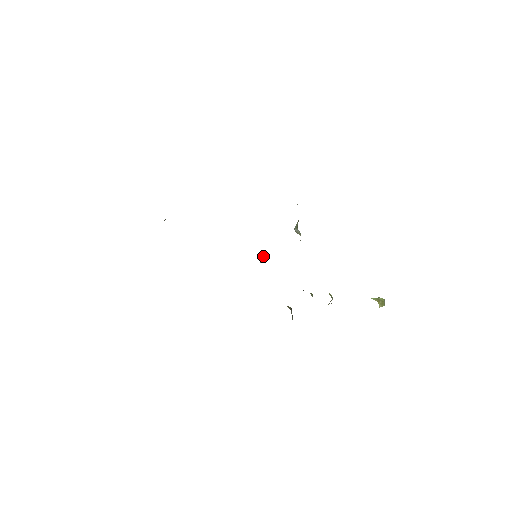
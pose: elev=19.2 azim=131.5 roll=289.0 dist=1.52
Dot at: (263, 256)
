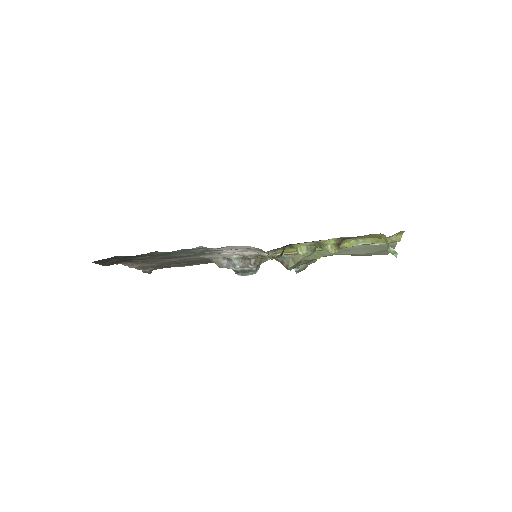
Dot at: (259, 264)
